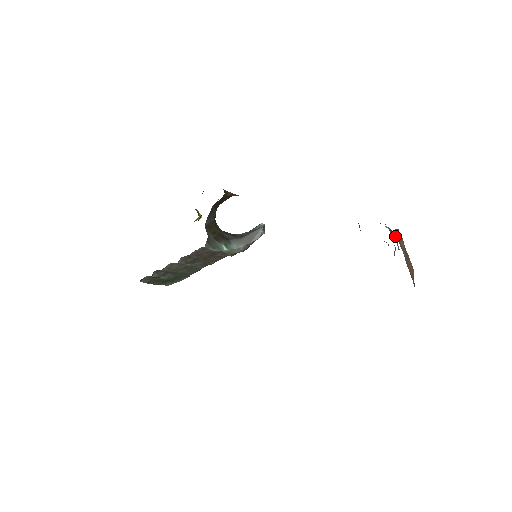
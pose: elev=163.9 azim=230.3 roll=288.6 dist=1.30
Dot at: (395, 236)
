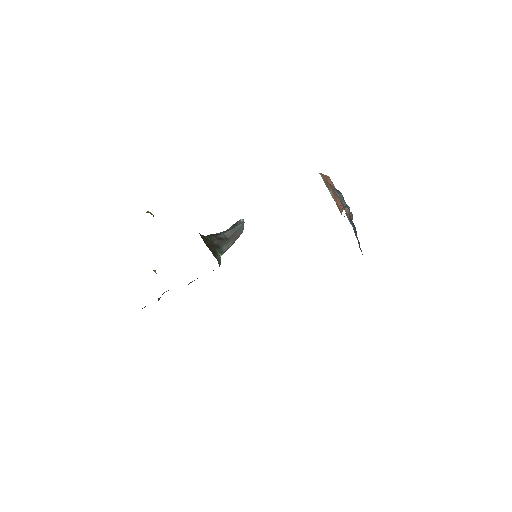
Dot at: (340, 193)
